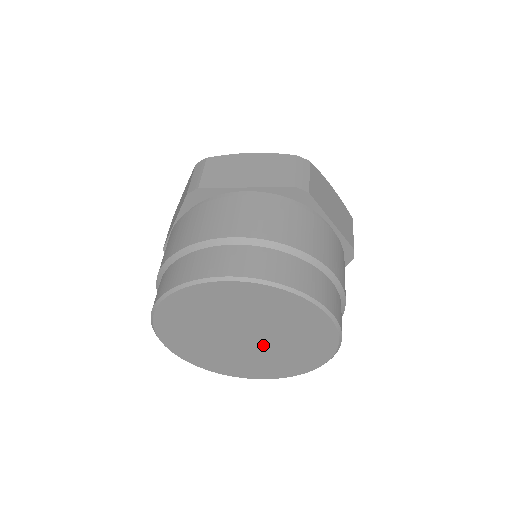
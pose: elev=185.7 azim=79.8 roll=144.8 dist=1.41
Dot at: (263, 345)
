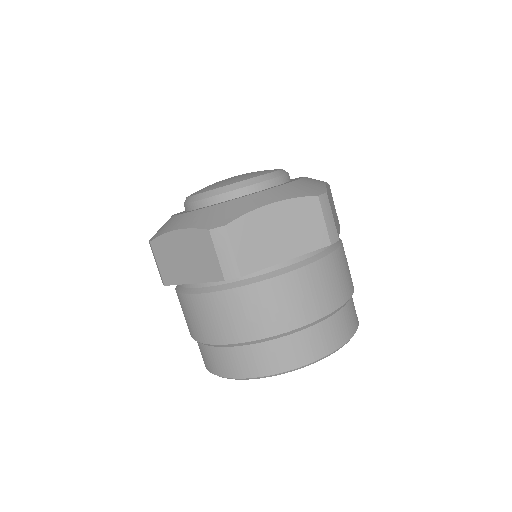
Dot at: occluded
